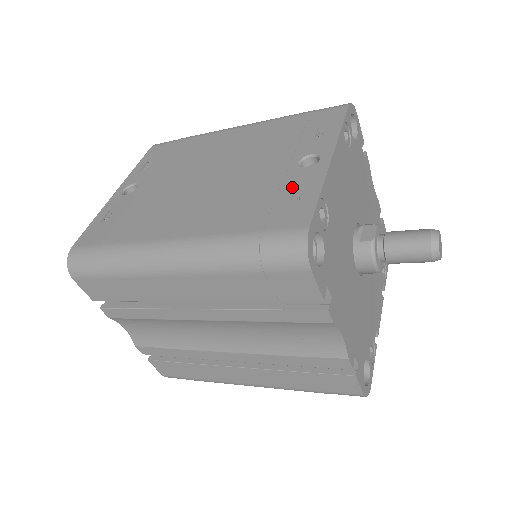
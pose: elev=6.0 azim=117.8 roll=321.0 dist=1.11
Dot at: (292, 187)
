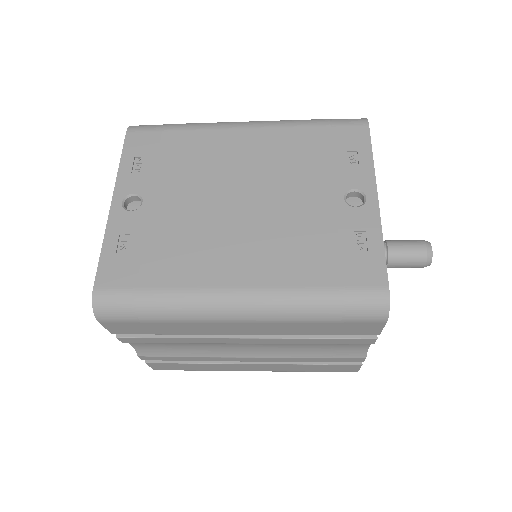
Dot at: (351, 232)
